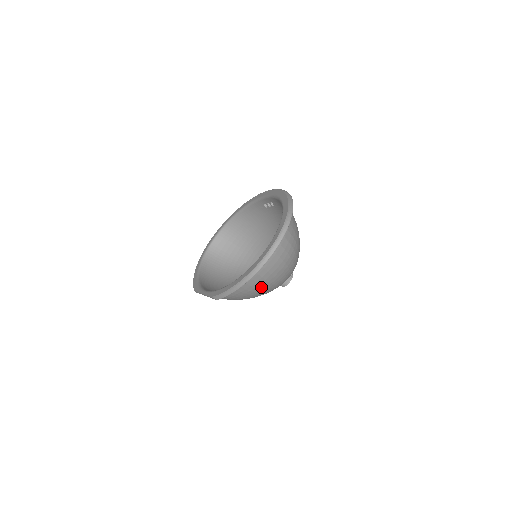
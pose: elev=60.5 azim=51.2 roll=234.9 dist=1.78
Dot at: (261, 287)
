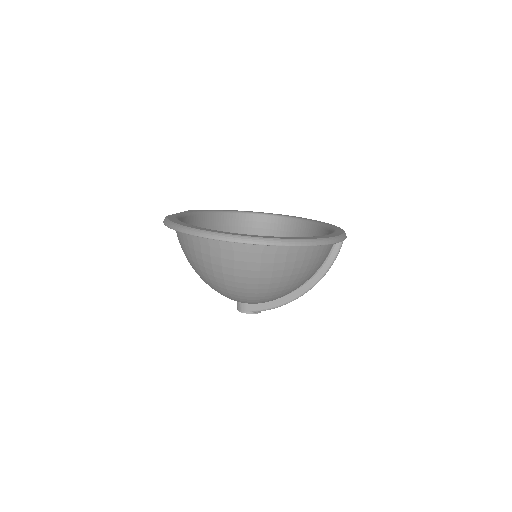
Dot at: (197, 263)
